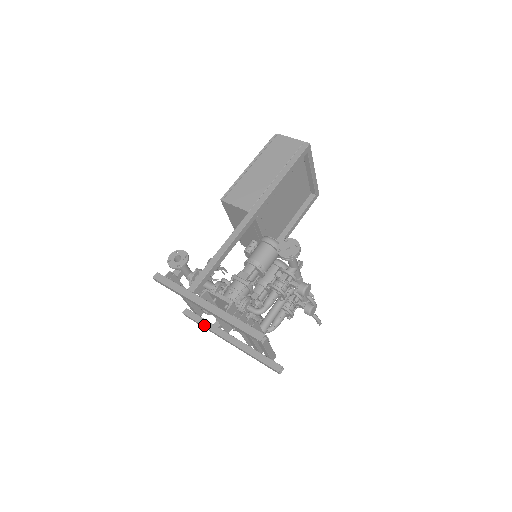
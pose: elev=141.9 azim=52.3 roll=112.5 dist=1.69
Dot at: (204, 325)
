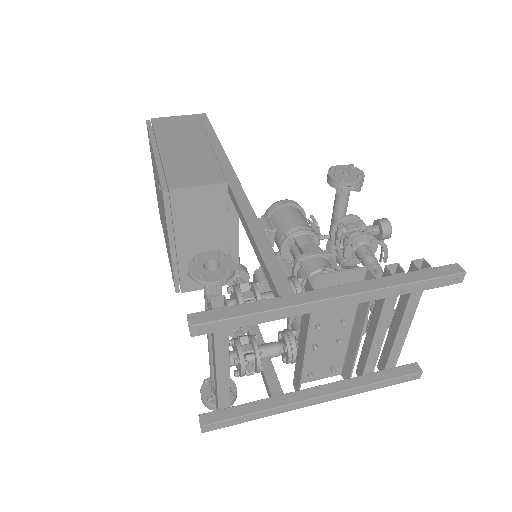
Dot at: (260, 410)
